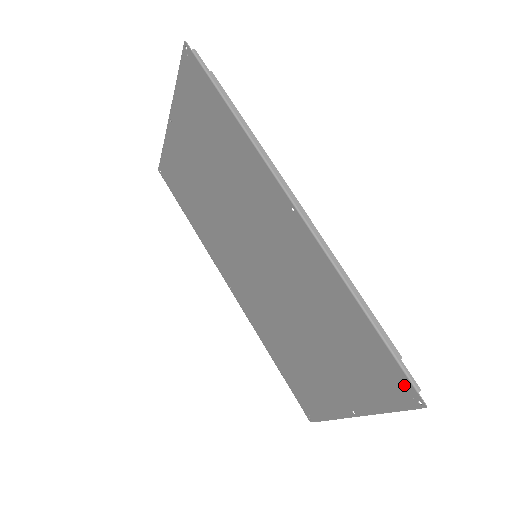
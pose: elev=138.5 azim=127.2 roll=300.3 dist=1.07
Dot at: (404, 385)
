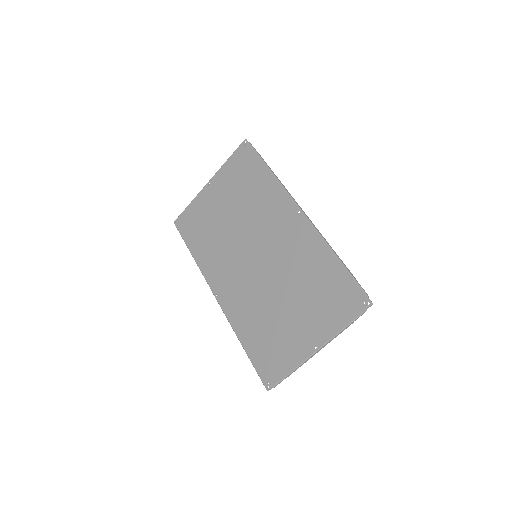
Dot at: (359, 296)
